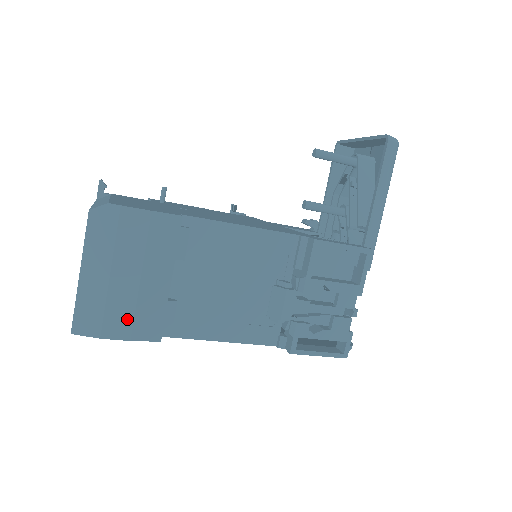
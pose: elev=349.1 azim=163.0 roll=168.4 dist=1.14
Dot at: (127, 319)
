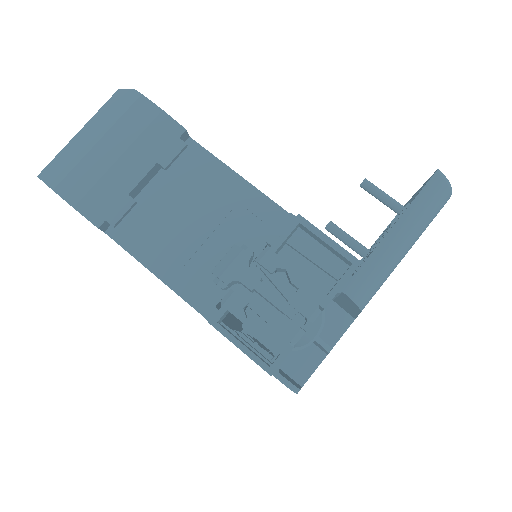
Dot at: (84, 187)
